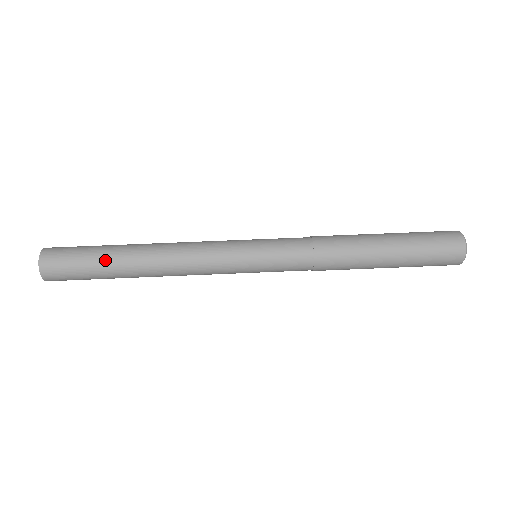
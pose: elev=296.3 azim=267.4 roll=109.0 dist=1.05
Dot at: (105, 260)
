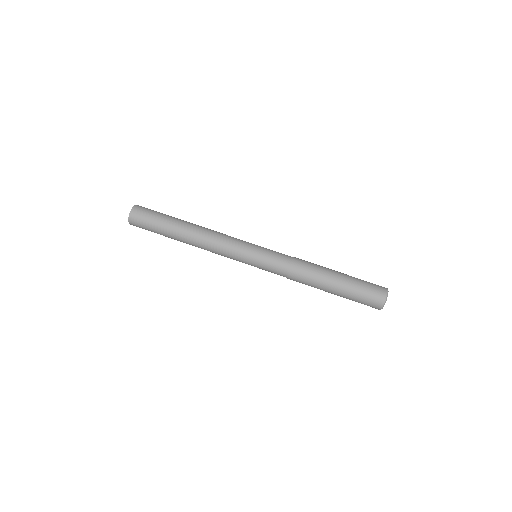
Dot at: (168, 224)
